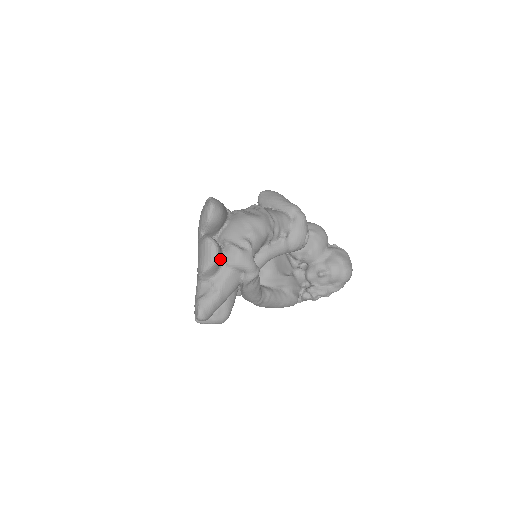
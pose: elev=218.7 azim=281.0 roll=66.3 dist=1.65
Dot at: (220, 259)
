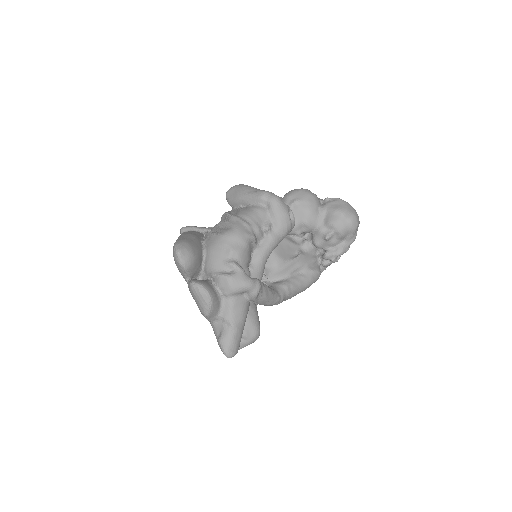
Dot at: (215, 296)
